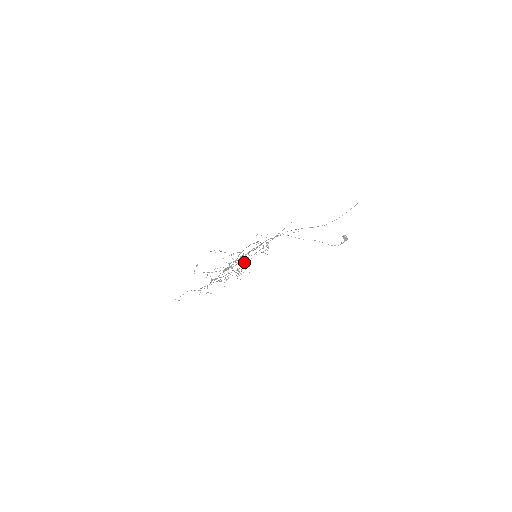
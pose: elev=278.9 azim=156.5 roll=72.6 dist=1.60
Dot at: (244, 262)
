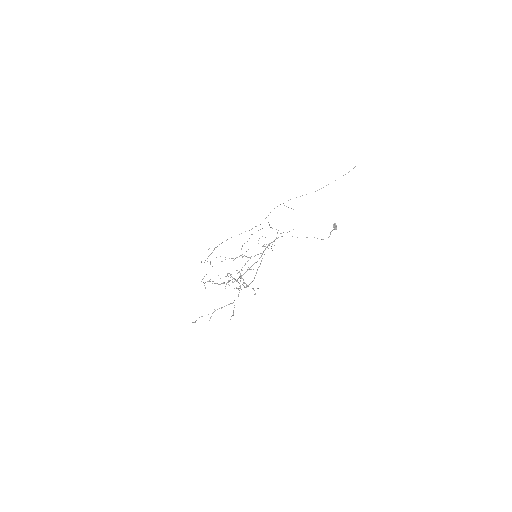
Dot at: occluded
